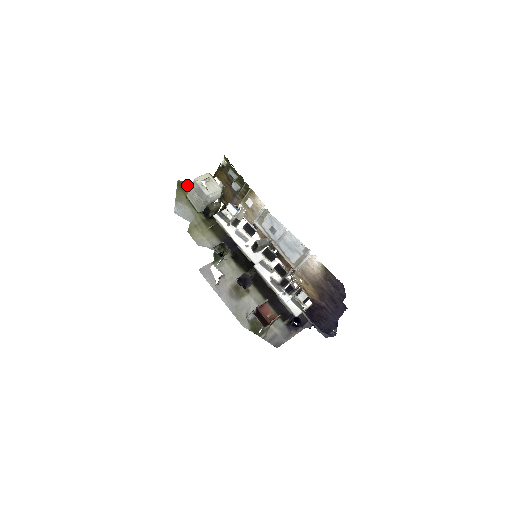
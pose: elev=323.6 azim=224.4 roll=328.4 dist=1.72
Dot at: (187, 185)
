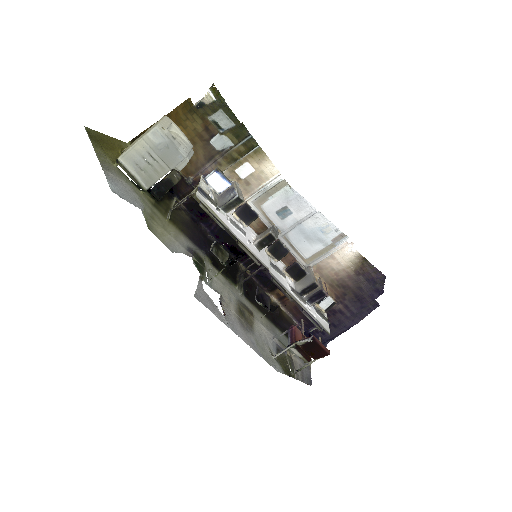
Dot at: (102, 138)
